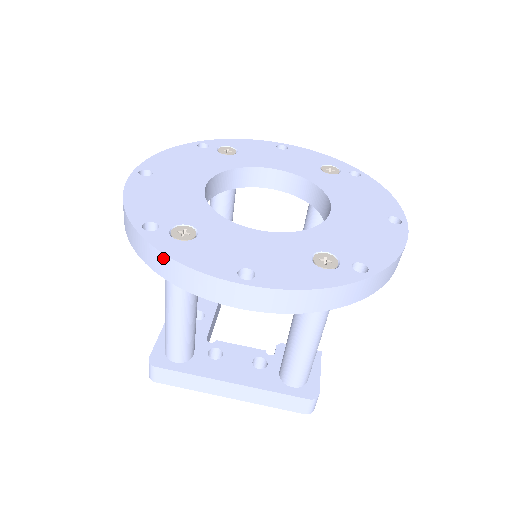
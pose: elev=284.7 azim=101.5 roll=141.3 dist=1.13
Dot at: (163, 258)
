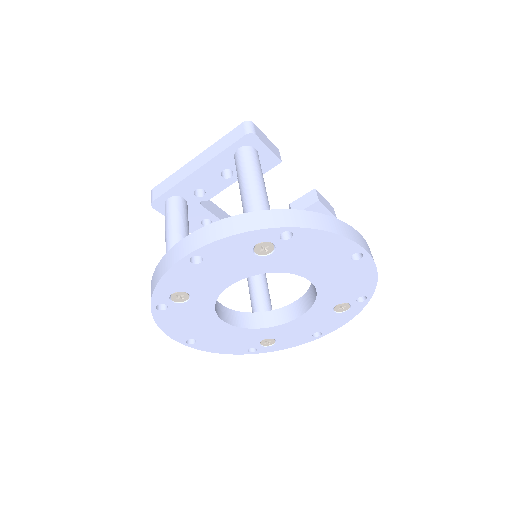
Dot at: occluded
